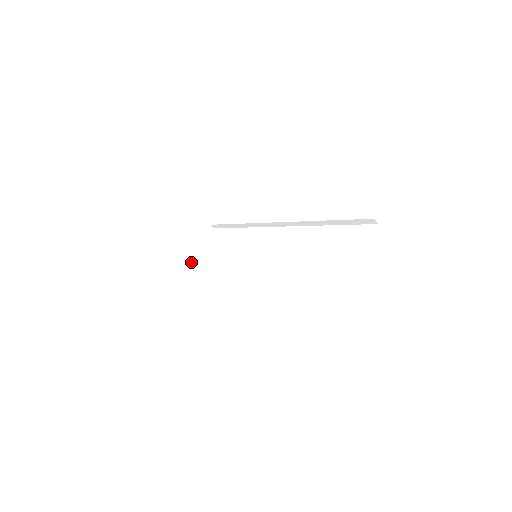
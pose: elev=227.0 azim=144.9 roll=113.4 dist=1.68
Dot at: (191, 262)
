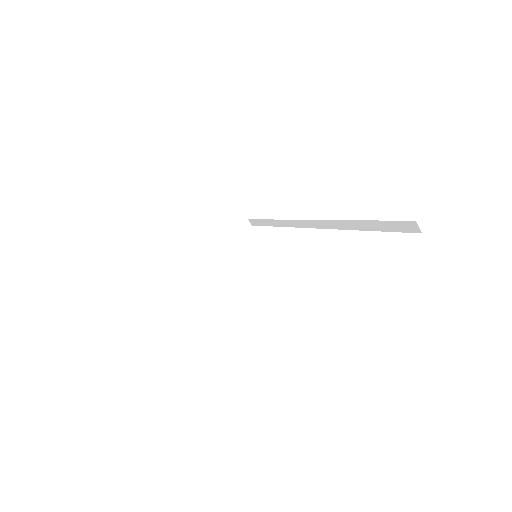
Dot at: (205, 255)
